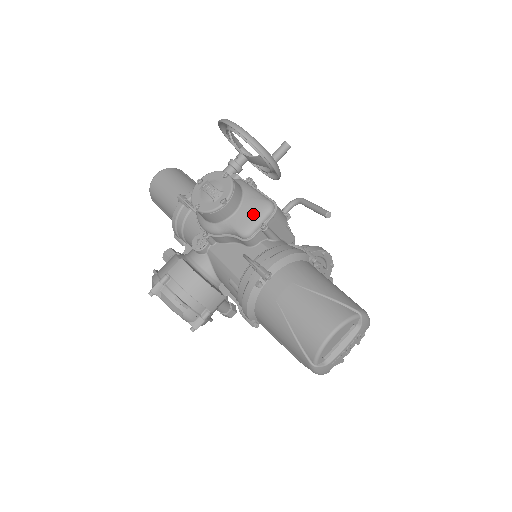
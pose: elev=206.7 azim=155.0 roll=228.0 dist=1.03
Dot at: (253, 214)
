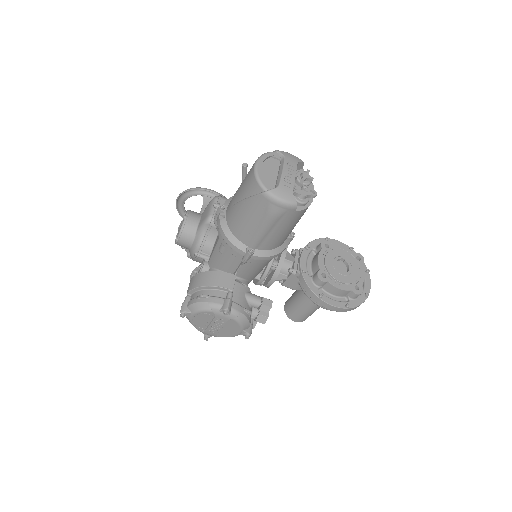
Dot at: (207, 209)
